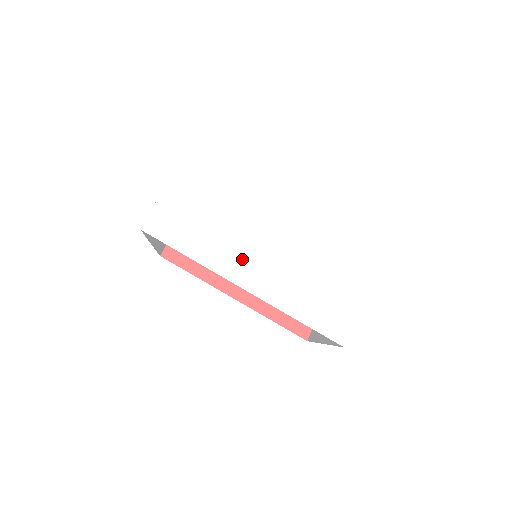
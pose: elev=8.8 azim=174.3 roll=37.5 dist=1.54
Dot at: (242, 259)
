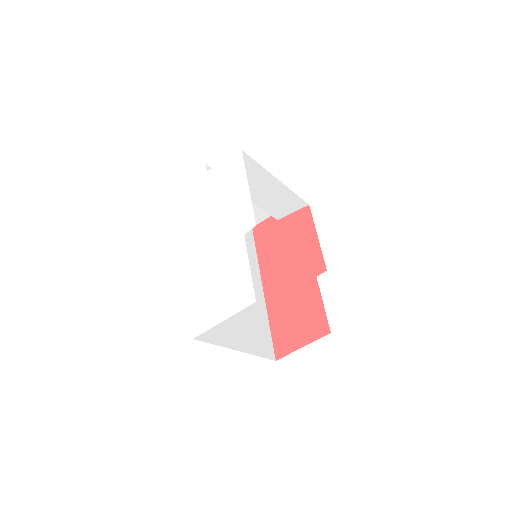
Dot at: (199, 235)
